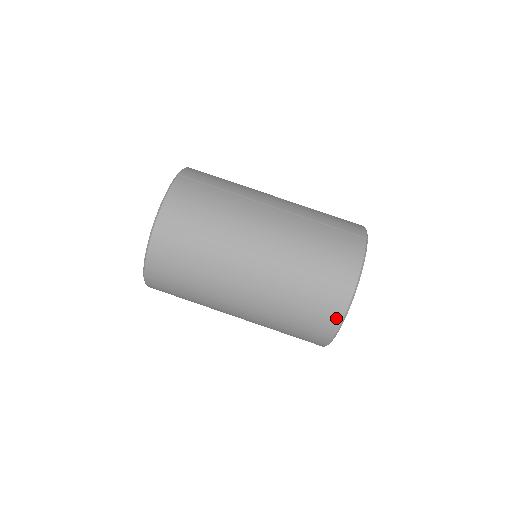
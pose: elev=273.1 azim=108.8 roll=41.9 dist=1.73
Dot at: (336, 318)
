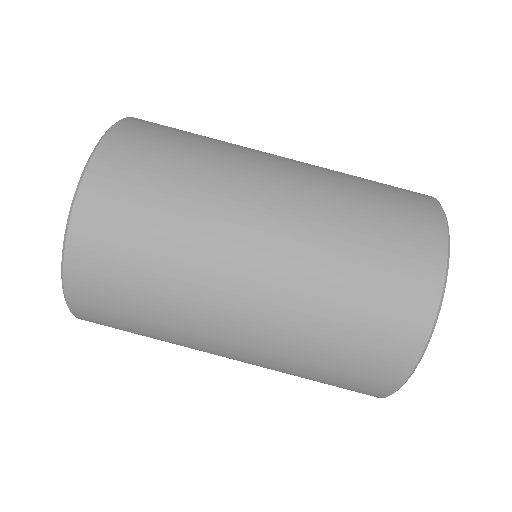
Dot at: (430, 287)
